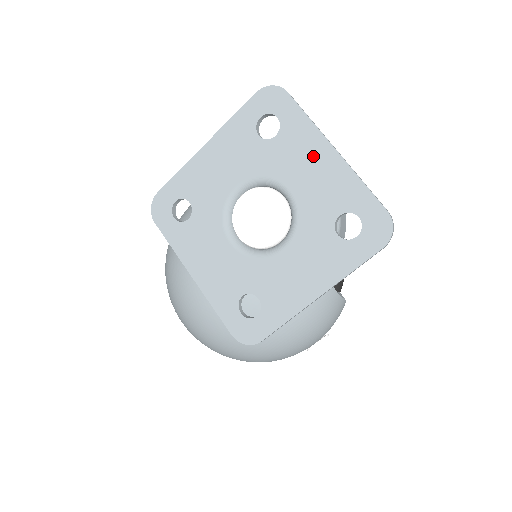
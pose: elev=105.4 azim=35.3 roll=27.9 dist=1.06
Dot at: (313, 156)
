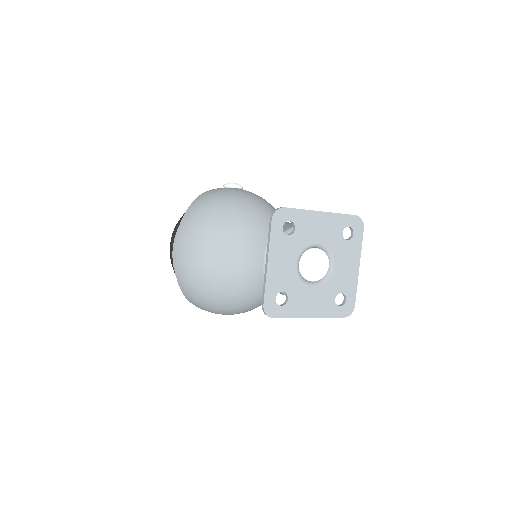
Dot at: (352, 262)
